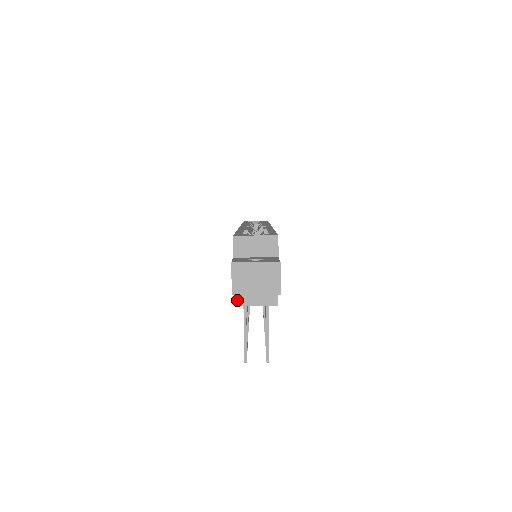
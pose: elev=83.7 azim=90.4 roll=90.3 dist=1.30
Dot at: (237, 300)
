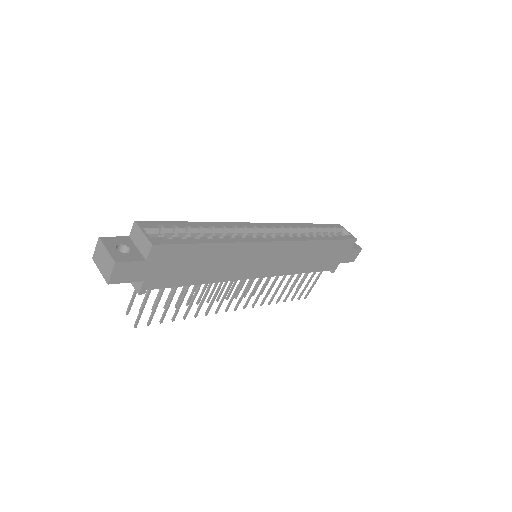
Dot at: occluded
